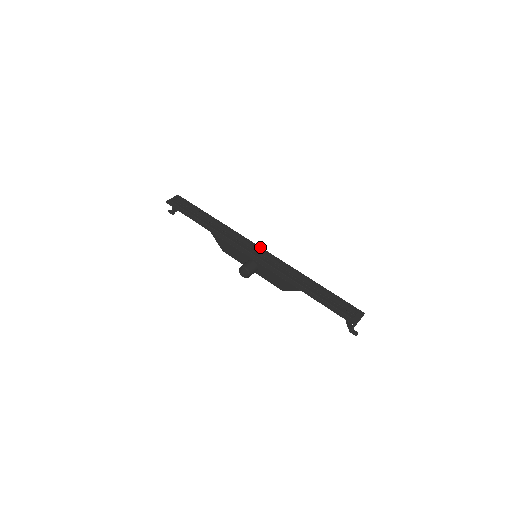
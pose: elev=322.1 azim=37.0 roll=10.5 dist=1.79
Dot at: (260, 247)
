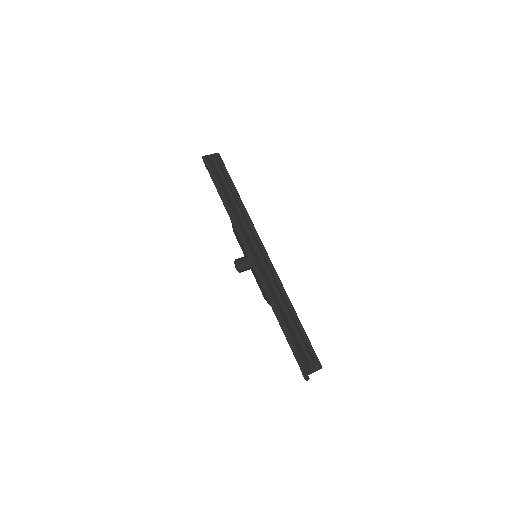
Dot at: (265, 249)
